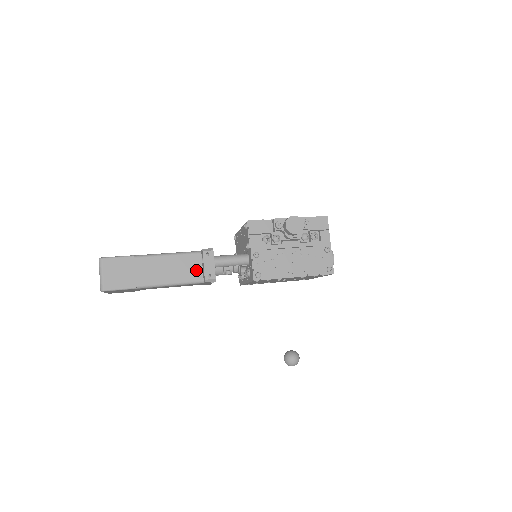
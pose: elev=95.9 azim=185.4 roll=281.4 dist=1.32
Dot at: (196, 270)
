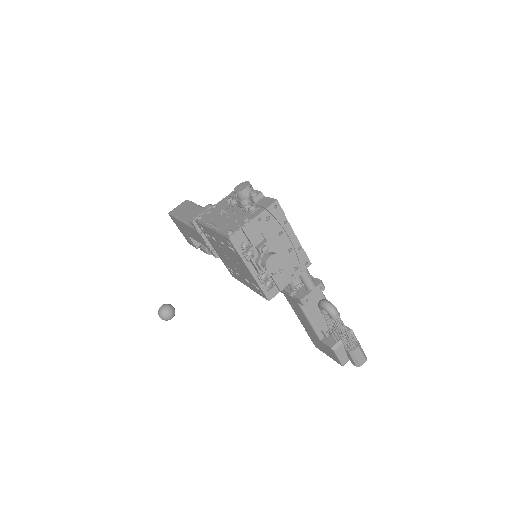
Dot at: occluded
